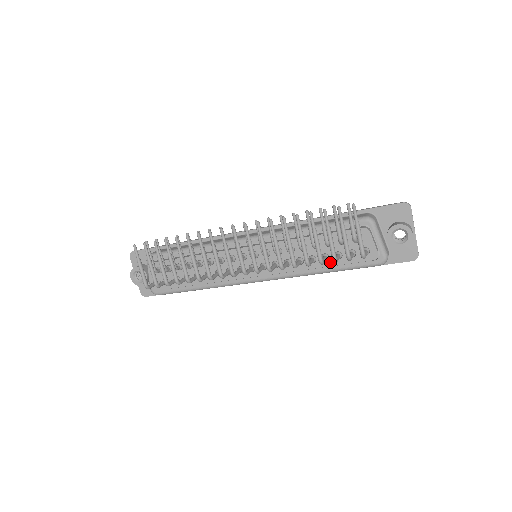
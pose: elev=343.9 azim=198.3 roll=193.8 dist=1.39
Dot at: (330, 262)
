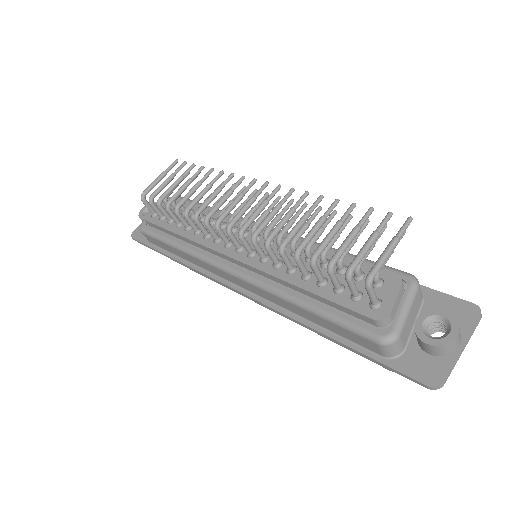
Dot at: (322, 290)
